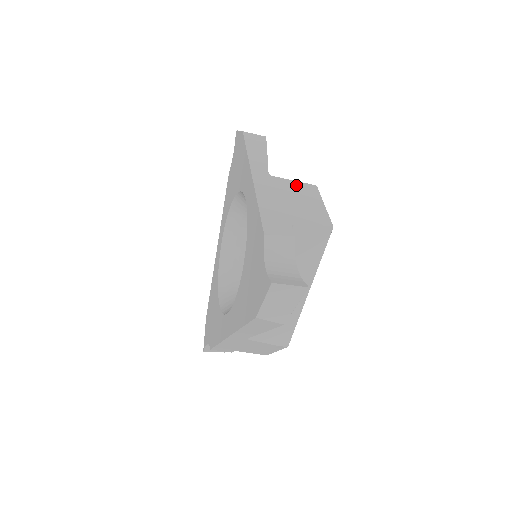
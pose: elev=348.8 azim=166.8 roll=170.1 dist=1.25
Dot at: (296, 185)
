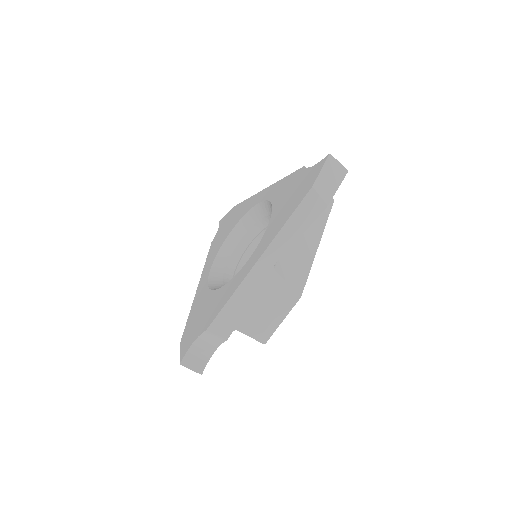
Dot at: occluded
